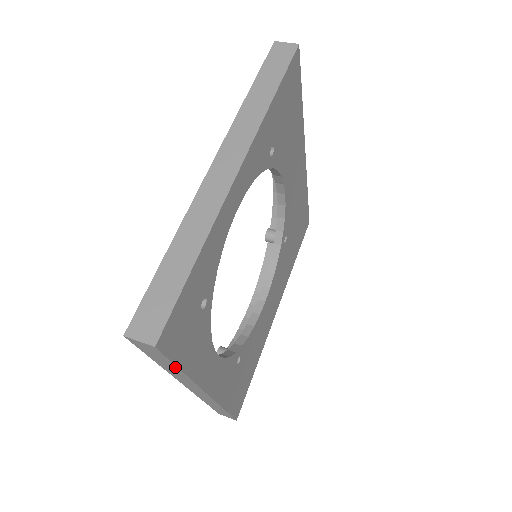
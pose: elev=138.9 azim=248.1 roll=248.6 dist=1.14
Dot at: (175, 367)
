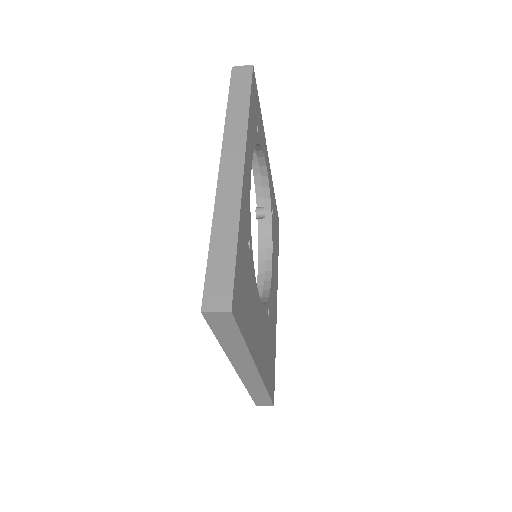
Dot at: (247, 97)
